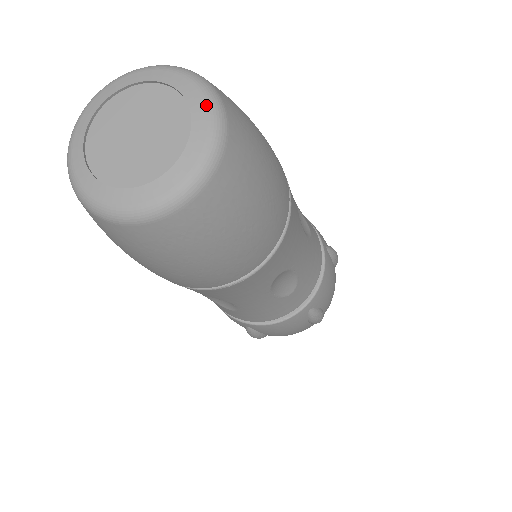
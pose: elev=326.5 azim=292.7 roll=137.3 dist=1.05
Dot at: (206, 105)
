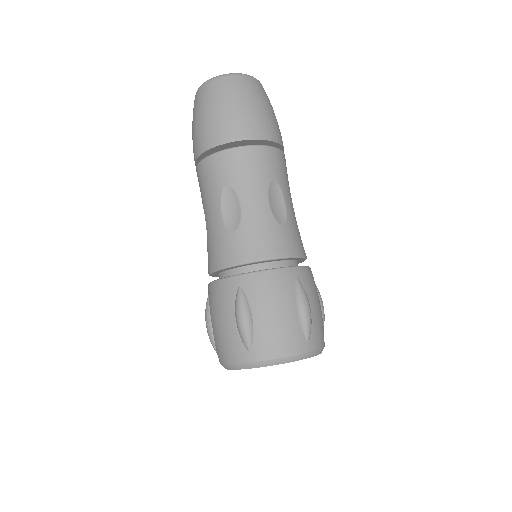
Dot at: occluded
